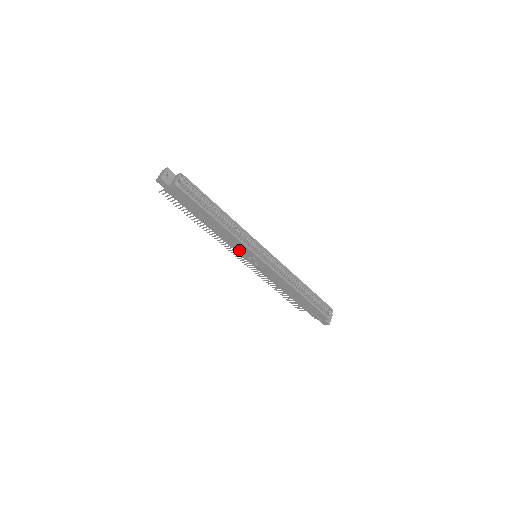
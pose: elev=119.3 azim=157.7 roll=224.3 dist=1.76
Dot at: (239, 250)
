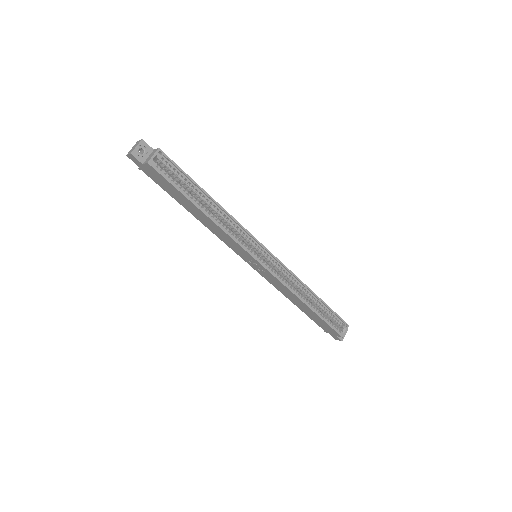
Dot at: (234, 248)
